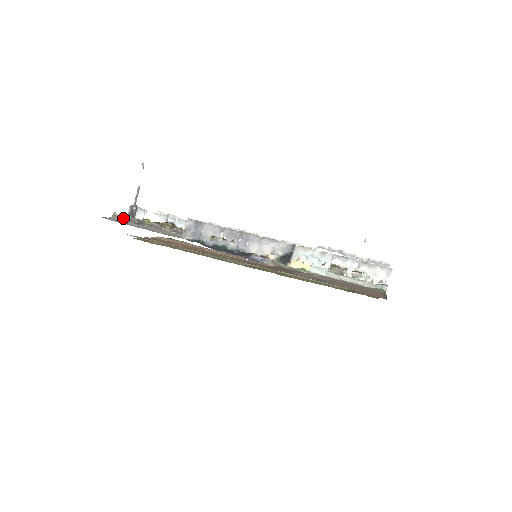
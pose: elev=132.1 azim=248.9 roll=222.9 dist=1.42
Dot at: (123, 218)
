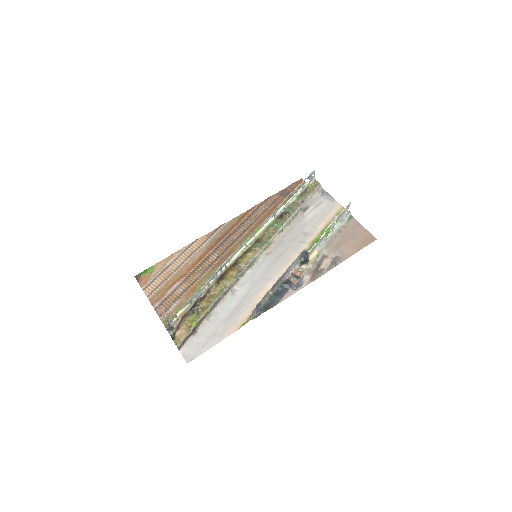
Dot at: (184, 342)
